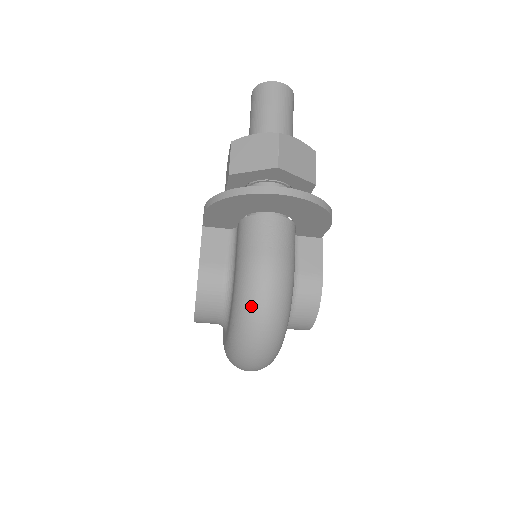
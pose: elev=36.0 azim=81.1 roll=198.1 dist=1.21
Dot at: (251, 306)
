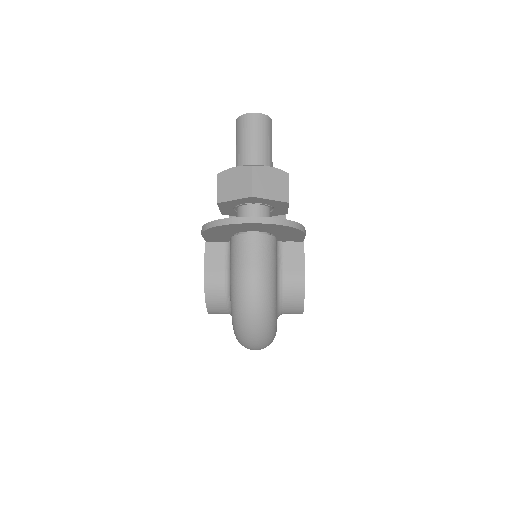
Dot at: (241, 307)
